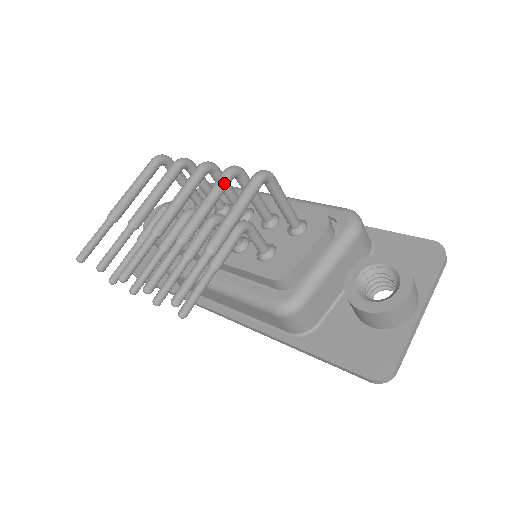
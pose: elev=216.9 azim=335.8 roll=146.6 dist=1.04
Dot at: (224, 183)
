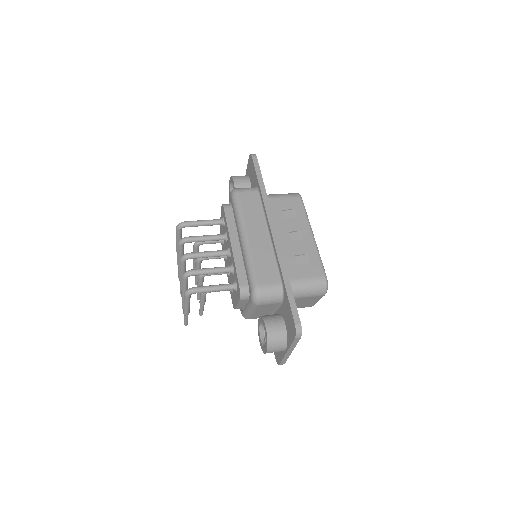
Dot at: (184, 282)
